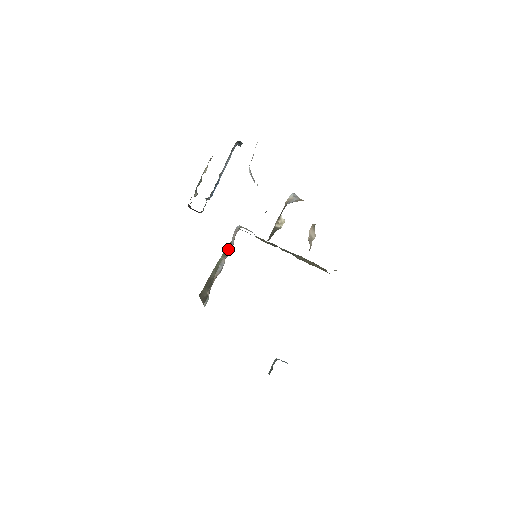
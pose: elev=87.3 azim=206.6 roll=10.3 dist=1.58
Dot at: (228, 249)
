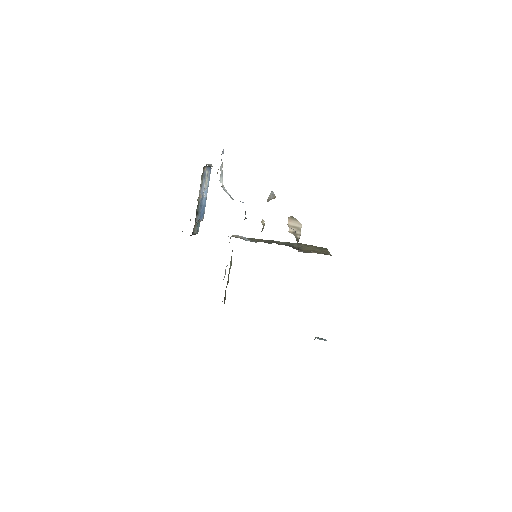
Dot at: occluded
